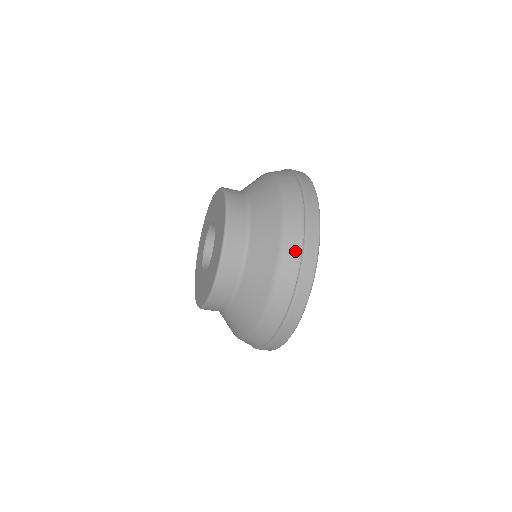
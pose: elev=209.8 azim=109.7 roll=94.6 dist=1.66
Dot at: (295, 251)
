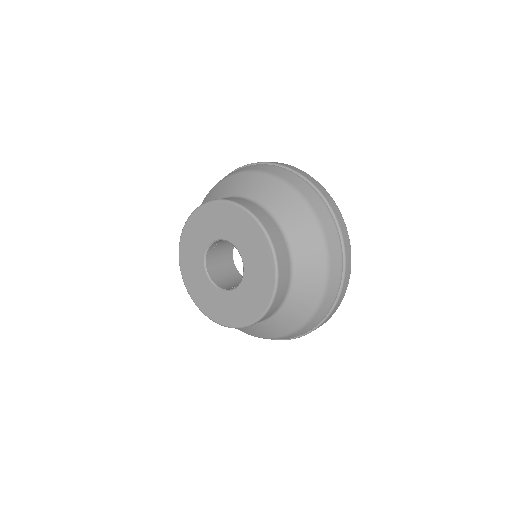
Dot at: (335, 290)
